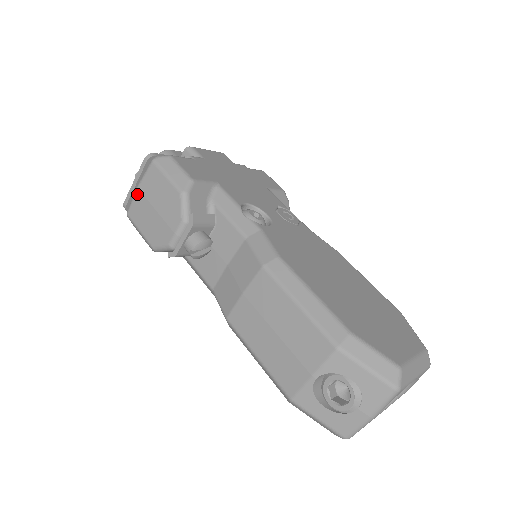
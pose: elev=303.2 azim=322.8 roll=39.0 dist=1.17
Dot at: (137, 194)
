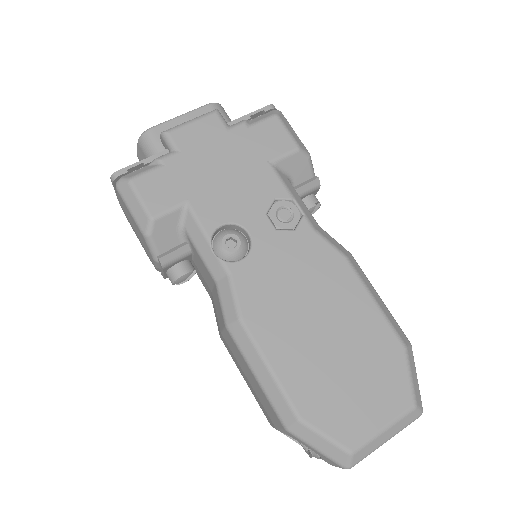
Dot at: occluded
